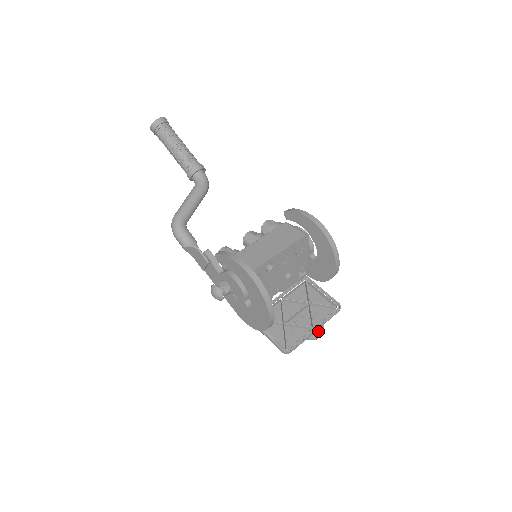
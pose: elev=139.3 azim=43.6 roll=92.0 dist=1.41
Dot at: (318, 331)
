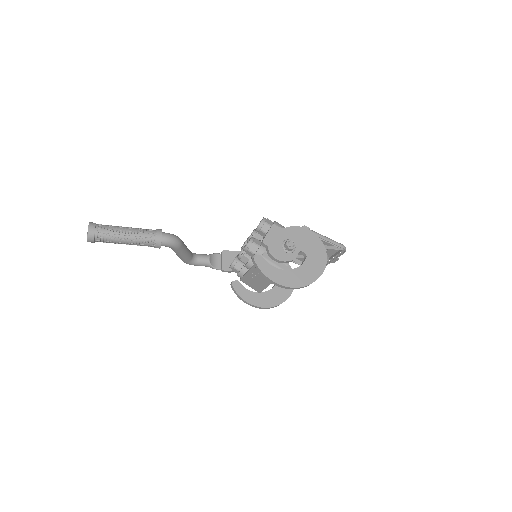
Dot at: (333, 260)
